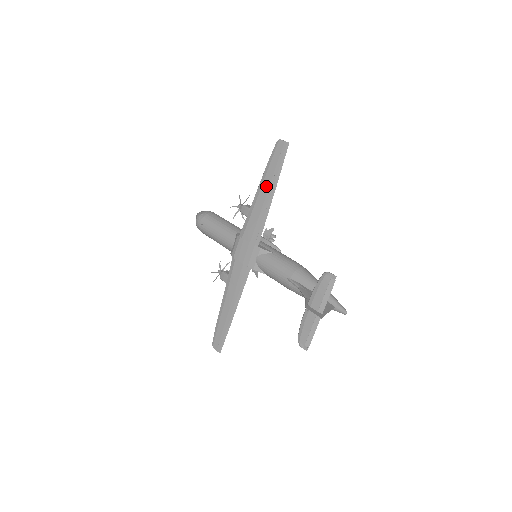
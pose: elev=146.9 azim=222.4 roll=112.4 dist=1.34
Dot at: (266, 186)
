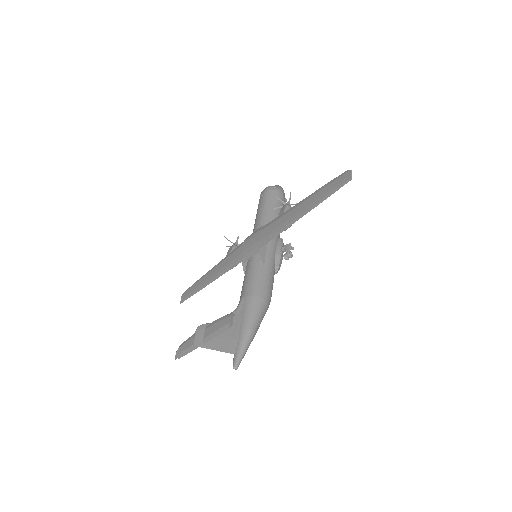
Dot at: (307, 203)
